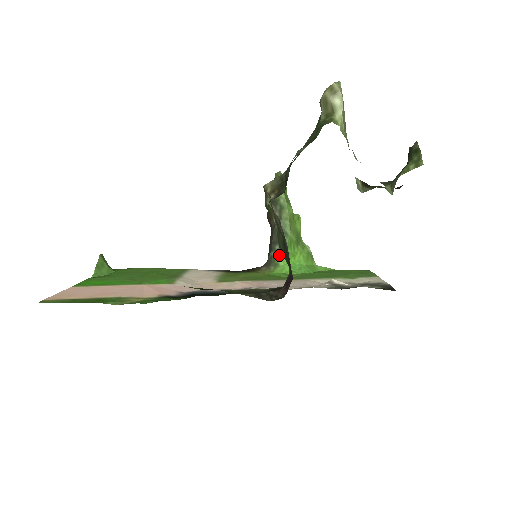
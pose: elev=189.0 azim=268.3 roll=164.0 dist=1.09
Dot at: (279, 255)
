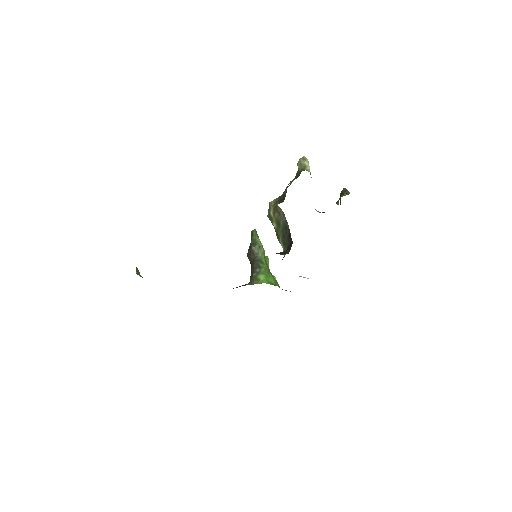
Dot at: (260, 274)
